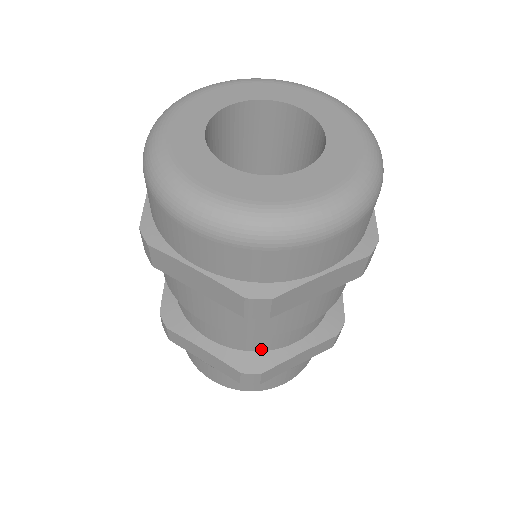
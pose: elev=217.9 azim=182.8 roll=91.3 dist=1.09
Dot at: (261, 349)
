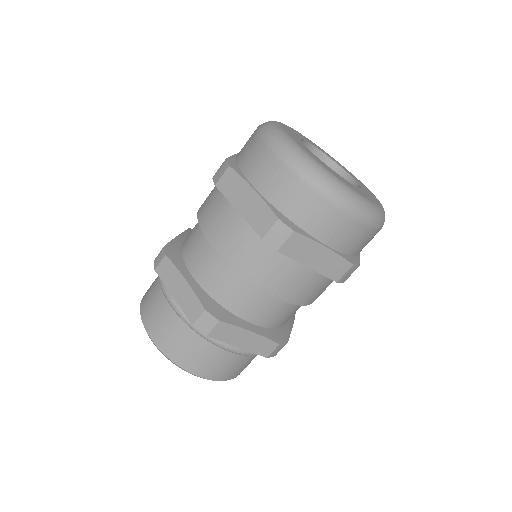
Dot at: (281, 324)
